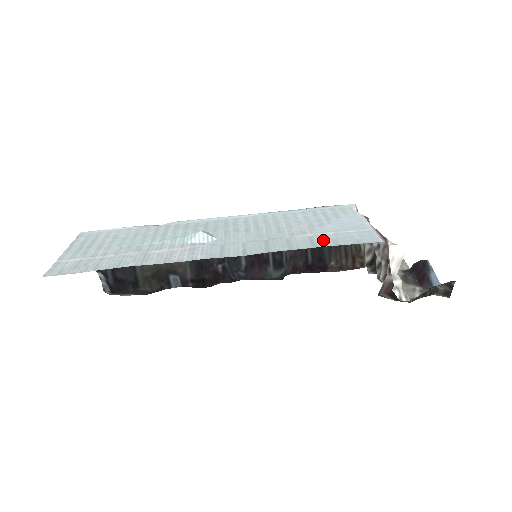
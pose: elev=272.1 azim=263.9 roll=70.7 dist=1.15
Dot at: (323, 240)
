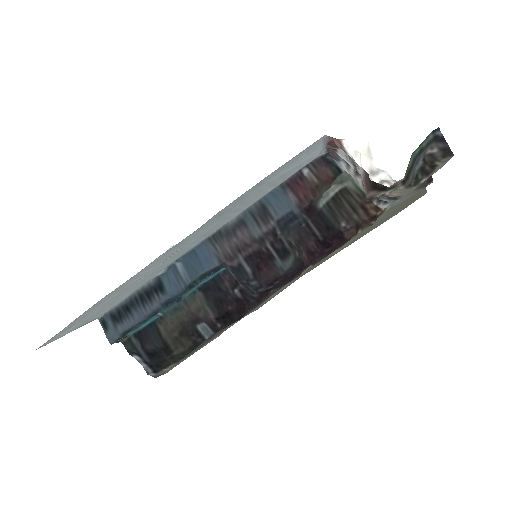
Dot at: (270, 176)
